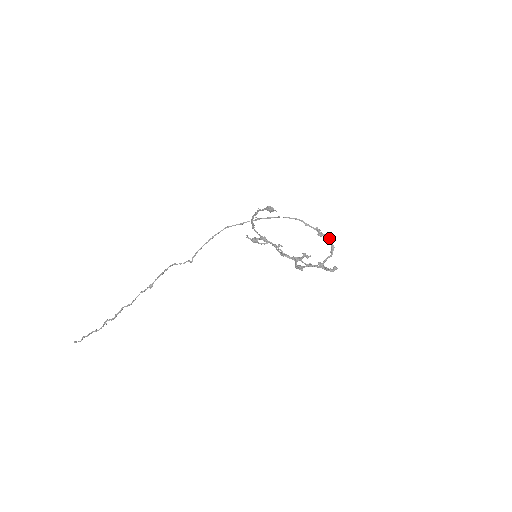
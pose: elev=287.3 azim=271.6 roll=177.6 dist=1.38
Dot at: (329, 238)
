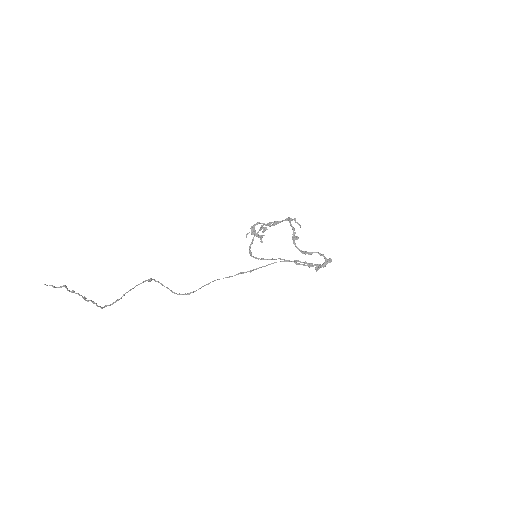
Dot at: occluded
